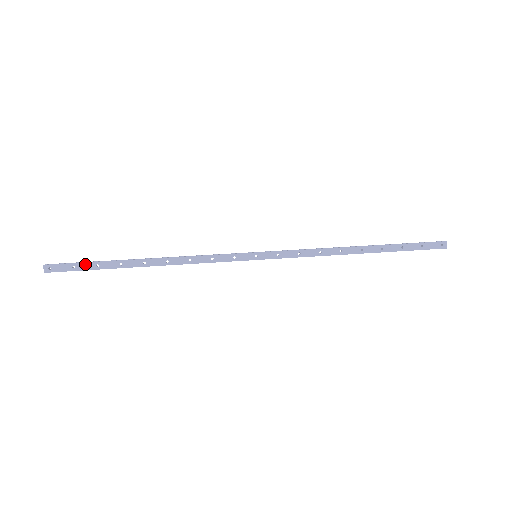
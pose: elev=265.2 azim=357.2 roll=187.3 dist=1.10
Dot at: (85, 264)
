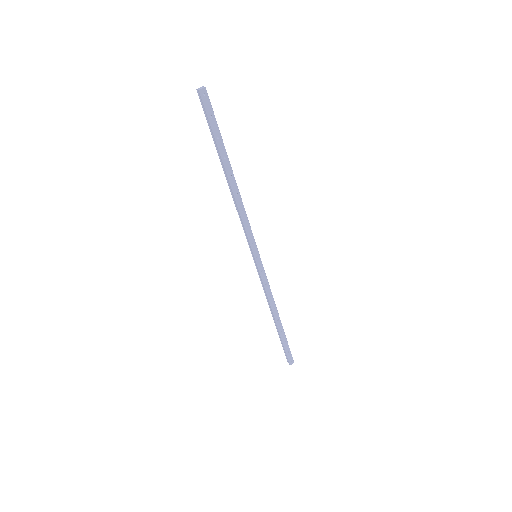
Dot at: (217, 126)
